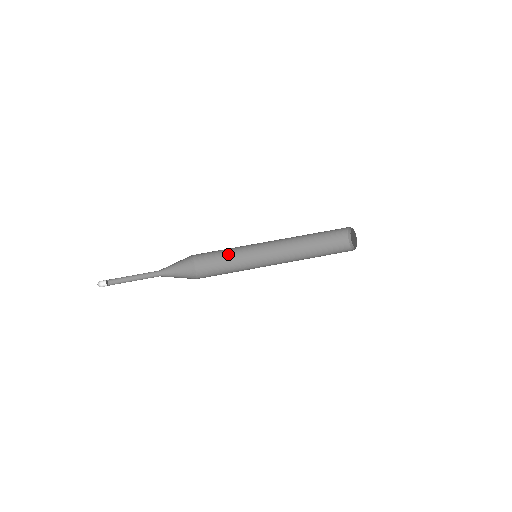
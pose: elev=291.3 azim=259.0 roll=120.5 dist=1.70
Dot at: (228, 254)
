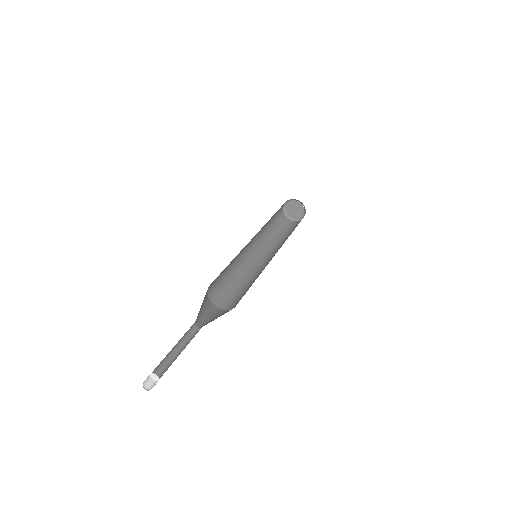
Dot at: (237, 283)
